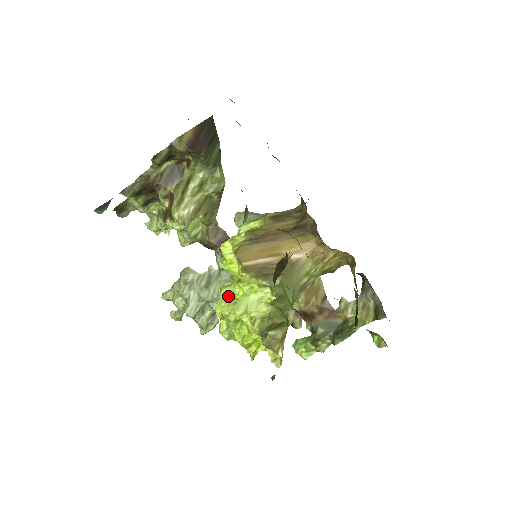
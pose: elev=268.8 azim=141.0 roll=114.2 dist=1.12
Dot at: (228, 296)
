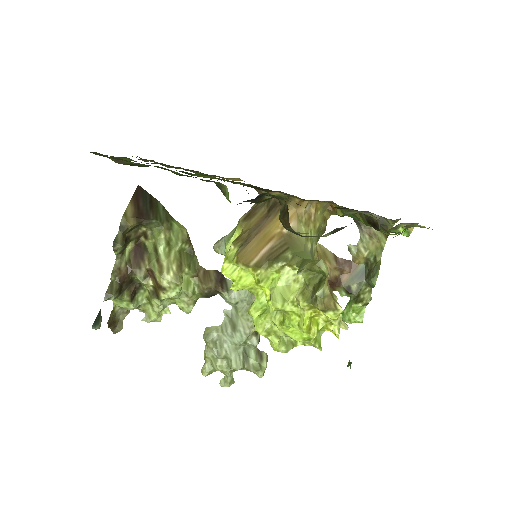
Dot at: (259, 312)
